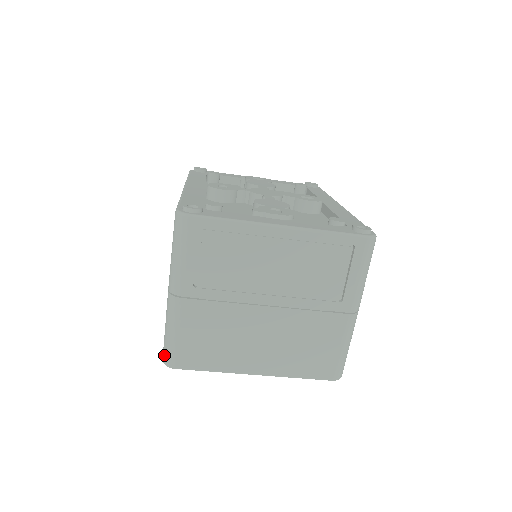
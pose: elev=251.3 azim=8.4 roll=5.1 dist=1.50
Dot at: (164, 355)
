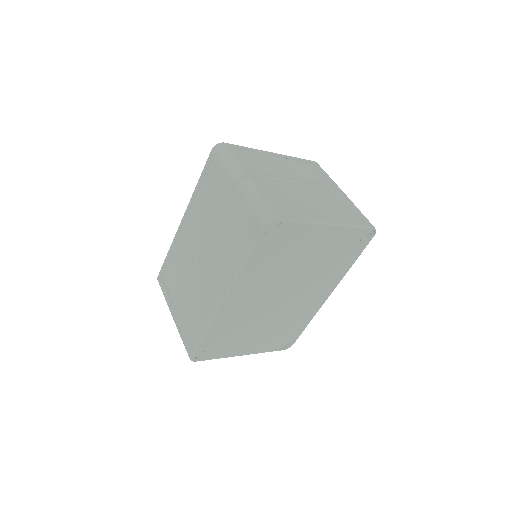
Dot at: (262, 217)
